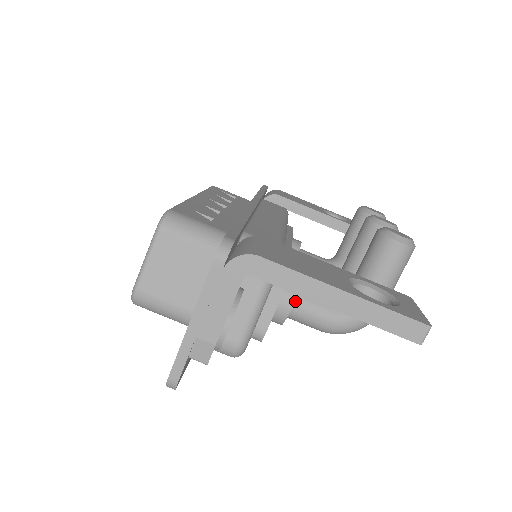
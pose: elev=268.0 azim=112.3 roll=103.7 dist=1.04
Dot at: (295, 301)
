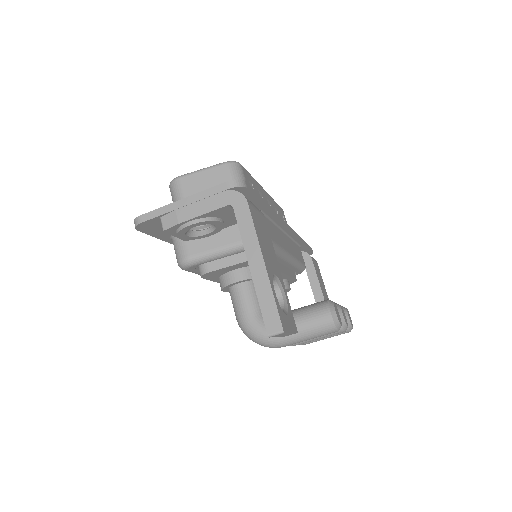
Dot at: (243, 283)
